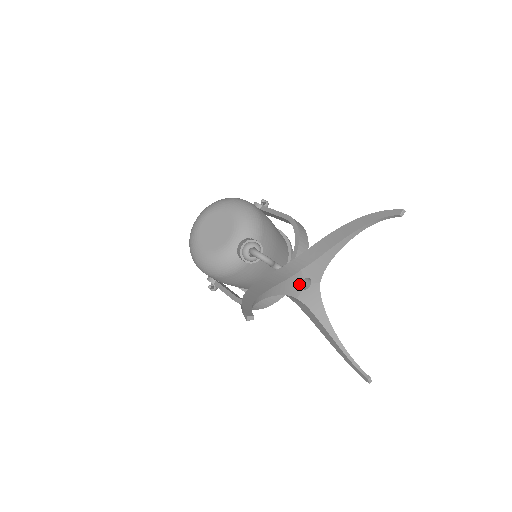
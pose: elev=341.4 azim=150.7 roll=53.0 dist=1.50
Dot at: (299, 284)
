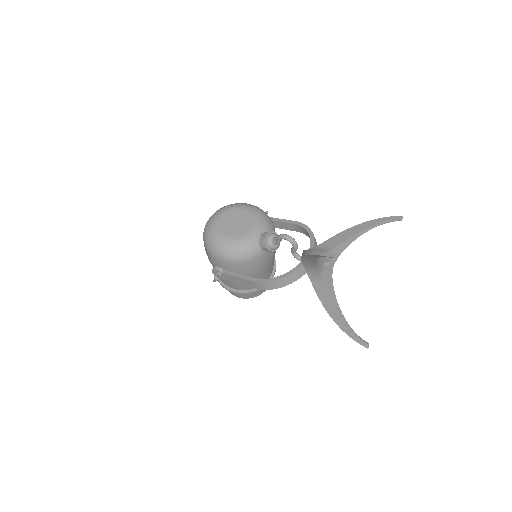
Dot at: (323, 263)
